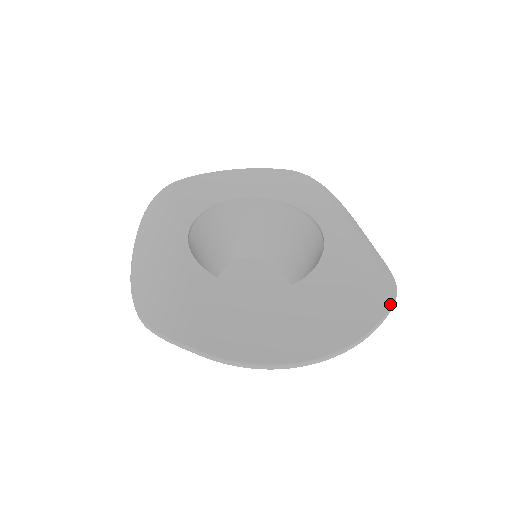
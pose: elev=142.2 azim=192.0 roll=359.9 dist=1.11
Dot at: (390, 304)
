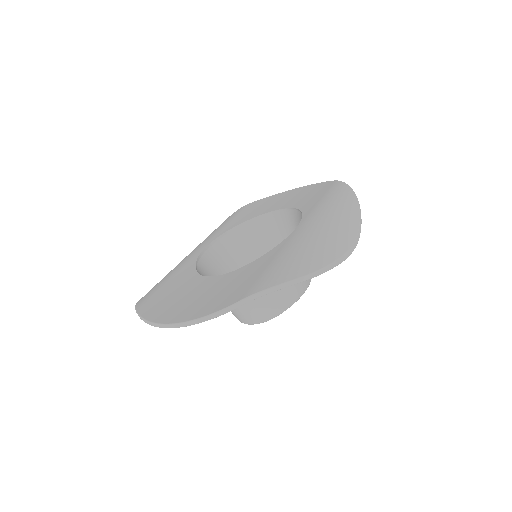
Dot at: (267, 287)
